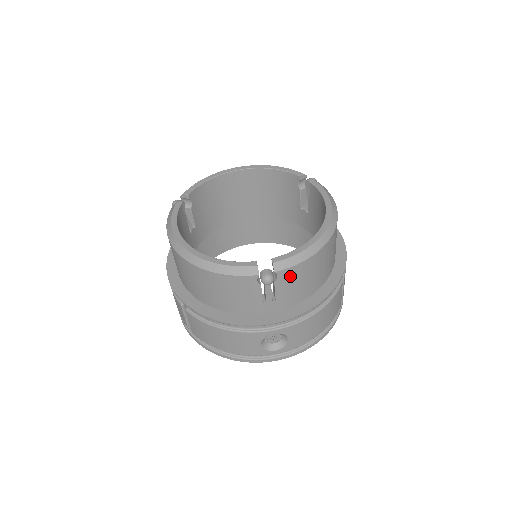
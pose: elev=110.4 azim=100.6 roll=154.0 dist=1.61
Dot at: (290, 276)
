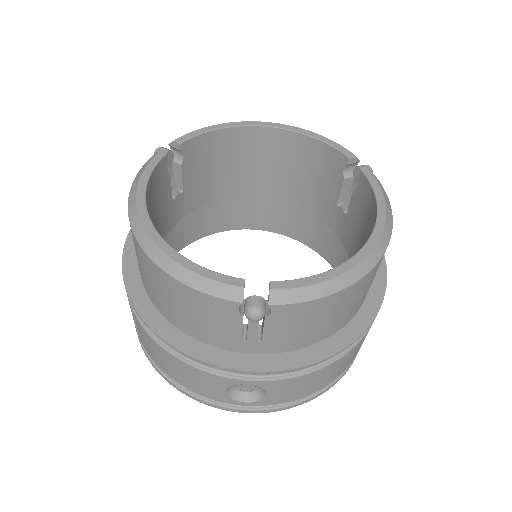
Dot at: (292, 315)
